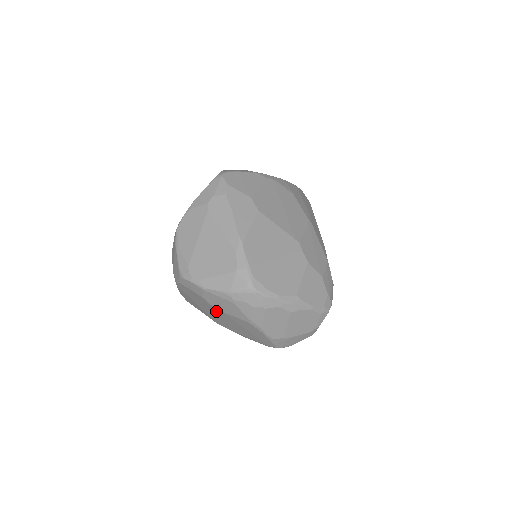
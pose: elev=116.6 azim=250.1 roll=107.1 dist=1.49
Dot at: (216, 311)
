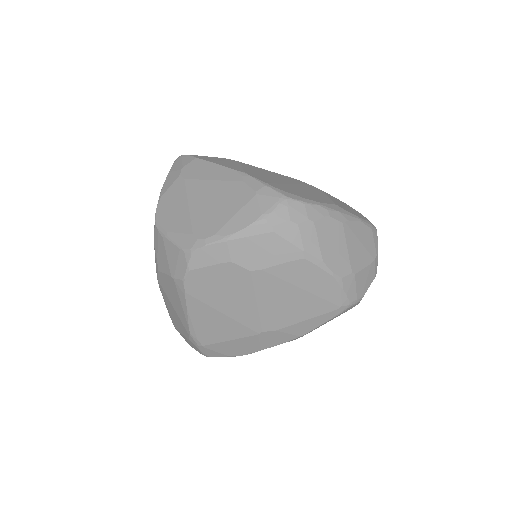
Dot at: (254, 281)
